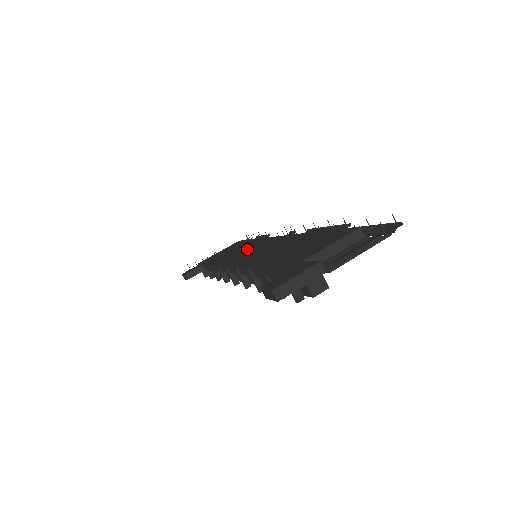
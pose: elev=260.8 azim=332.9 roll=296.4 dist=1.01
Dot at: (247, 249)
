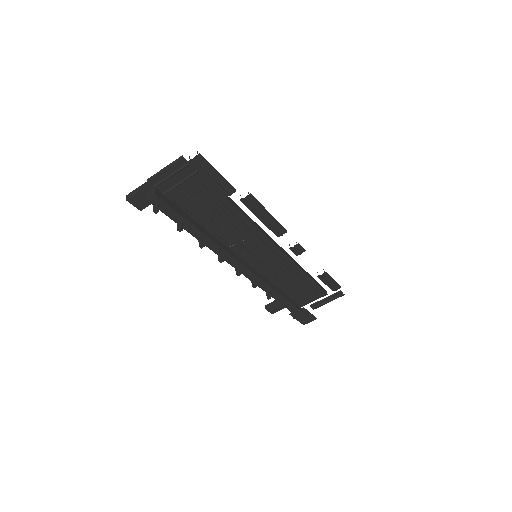
Dot at: occluded
